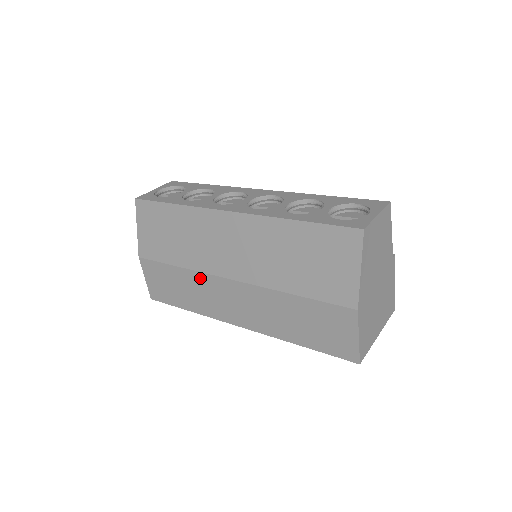
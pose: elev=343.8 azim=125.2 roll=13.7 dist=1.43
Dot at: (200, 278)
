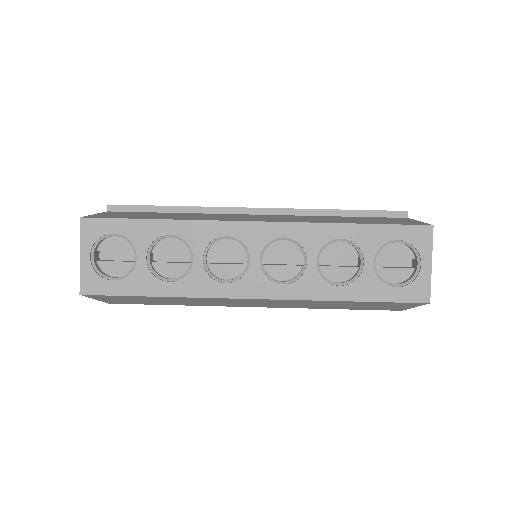
Dot at: occluded
